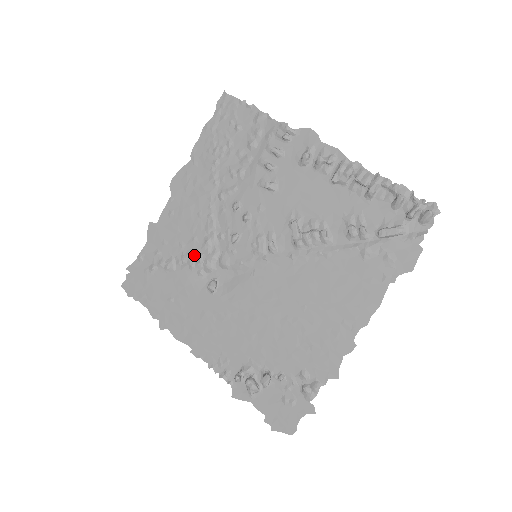
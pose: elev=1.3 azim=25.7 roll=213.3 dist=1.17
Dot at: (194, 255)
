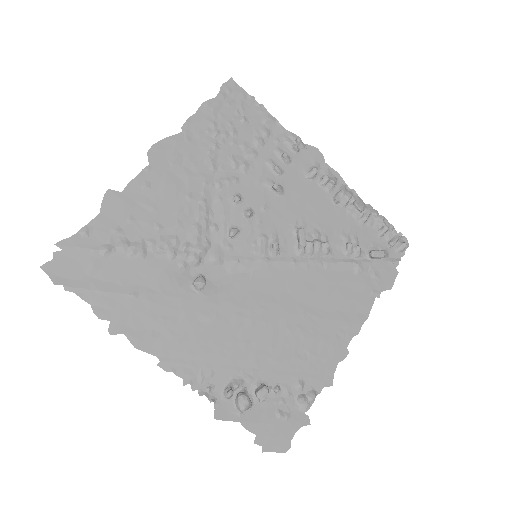
Dot at: (176, 243)
